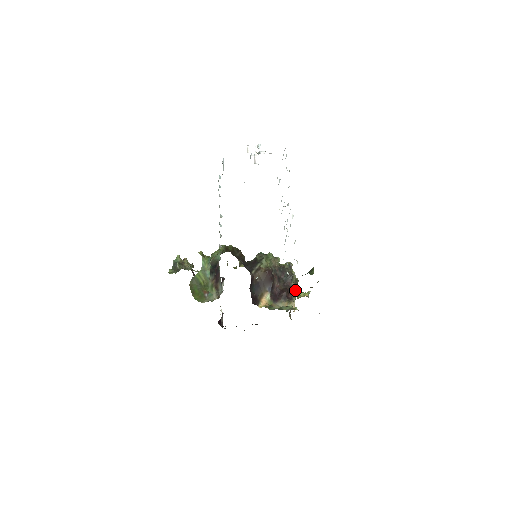
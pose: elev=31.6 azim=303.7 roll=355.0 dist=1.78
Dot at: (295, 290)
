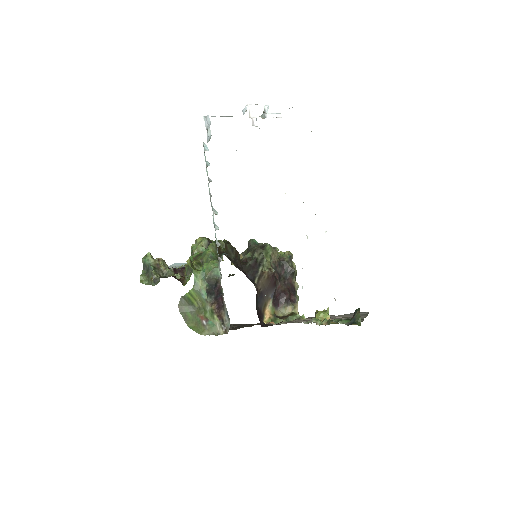
Dot at: (297, 287)
